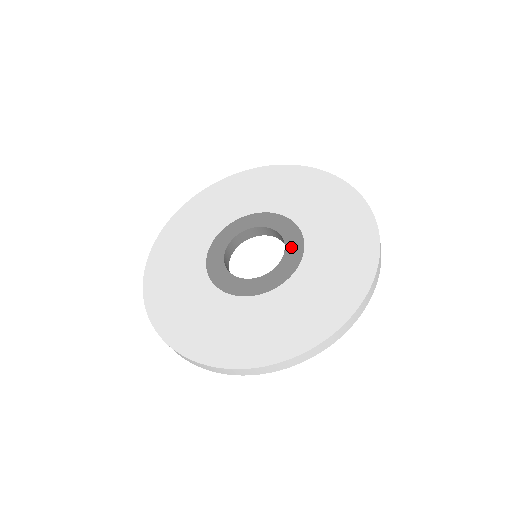
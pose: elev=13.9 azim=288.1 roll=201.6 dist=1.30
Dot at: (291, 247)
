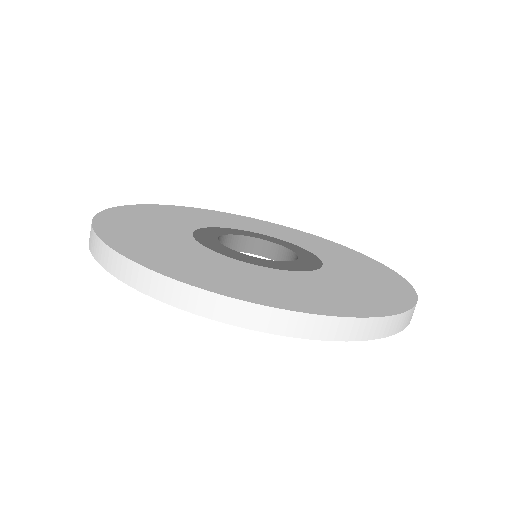
Dot at: (305, 257)
